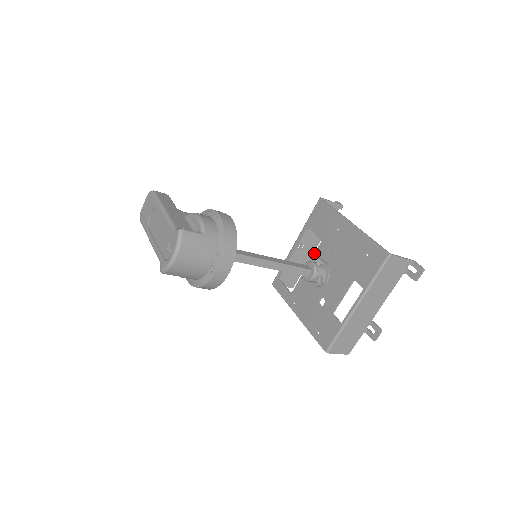
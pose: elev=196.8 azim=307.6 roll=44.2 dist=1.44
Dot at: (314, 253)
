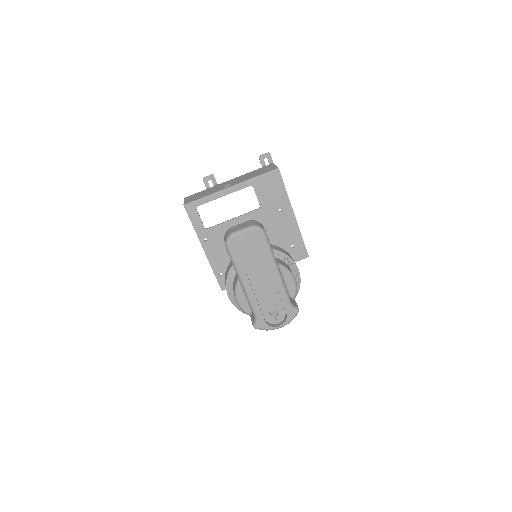
Dot at: (248, 213)
